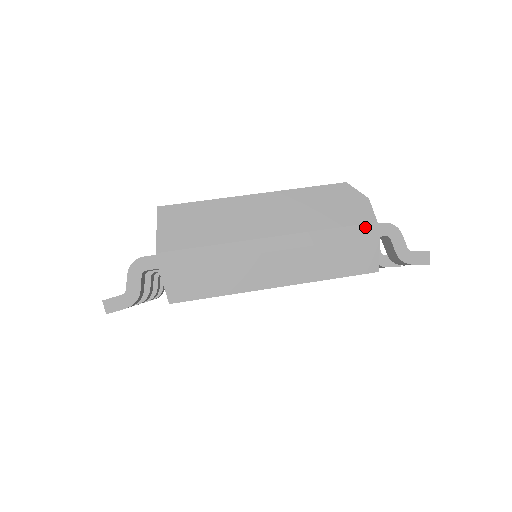
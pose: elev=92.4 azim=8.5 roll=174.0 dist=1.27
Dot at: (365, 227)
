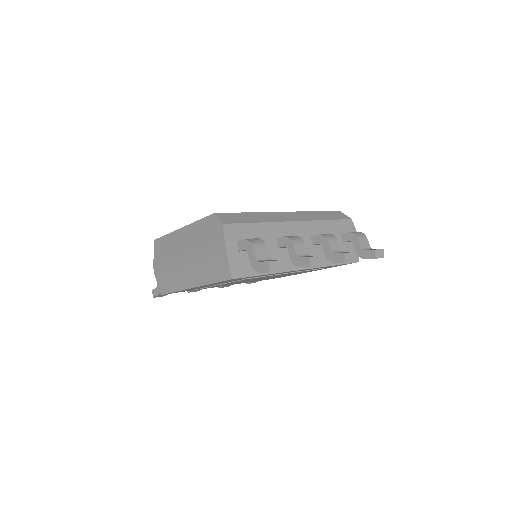
Dot at: (220, 246)
